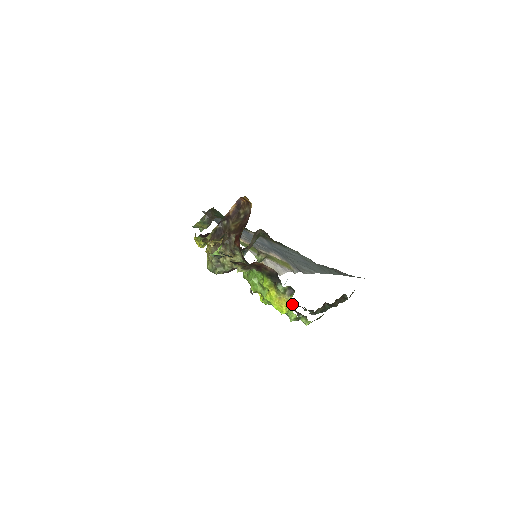
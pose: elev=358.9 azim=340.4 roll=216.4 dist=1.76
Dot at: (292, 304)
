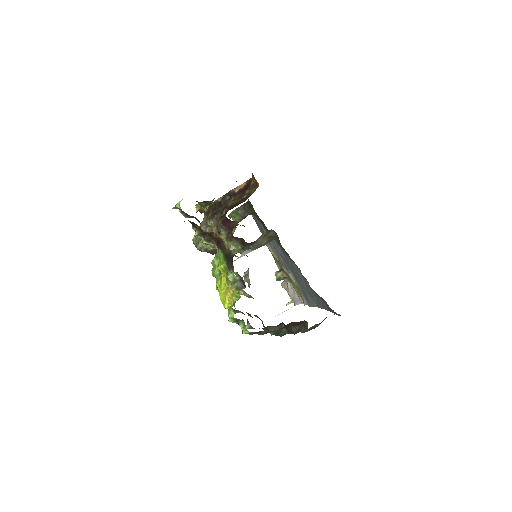
Dot at: (236, 300)
